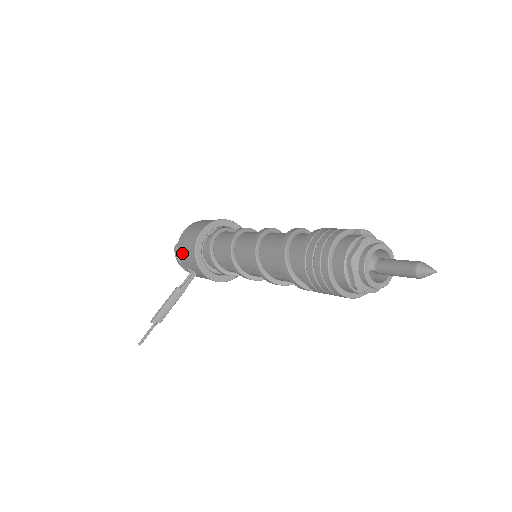
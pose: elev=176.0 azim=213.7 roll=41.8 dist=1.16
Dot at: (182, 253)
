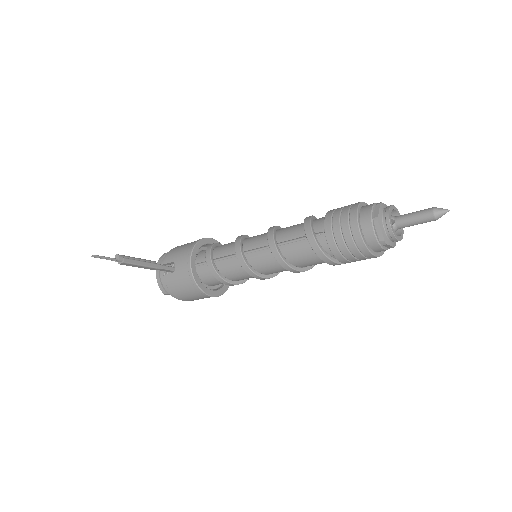
Dot at: (176, 249)
